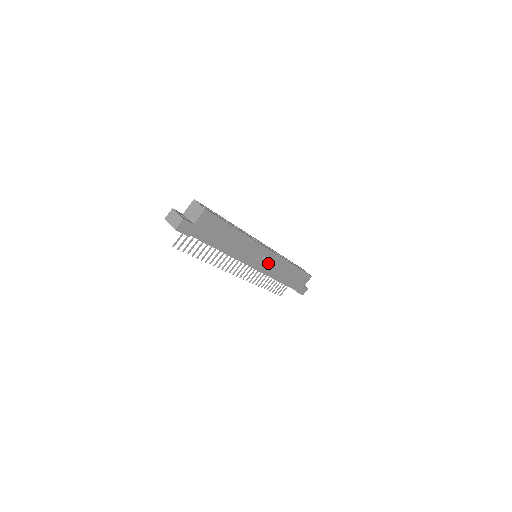
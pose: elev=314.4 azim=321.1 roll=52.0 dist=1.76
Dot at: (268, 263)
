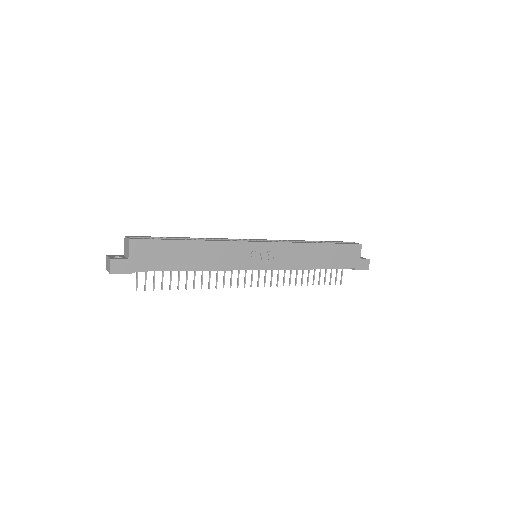
Dot at: (274, 256)
